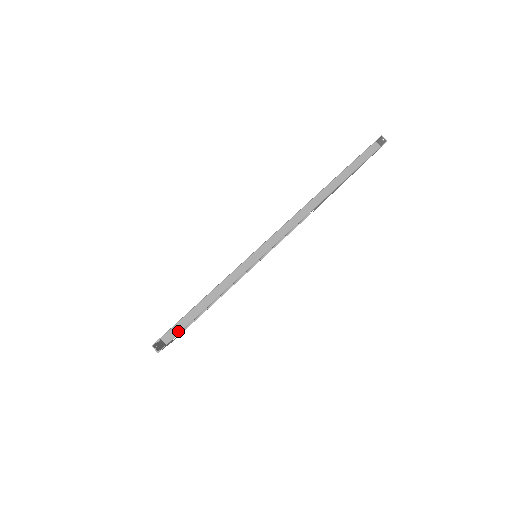
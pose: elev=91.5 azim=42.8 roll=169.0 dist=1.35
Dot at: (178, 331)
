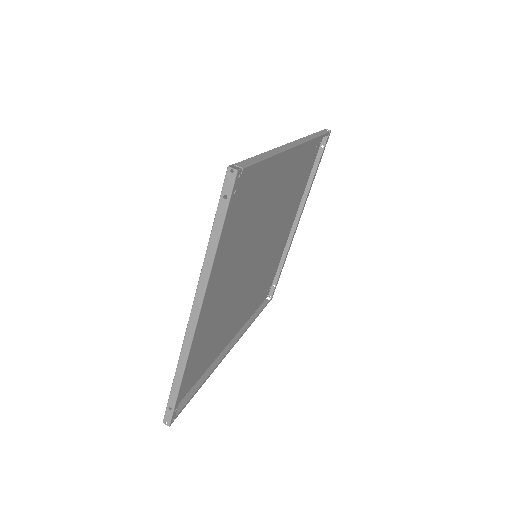
Dot at: (248, 164)
